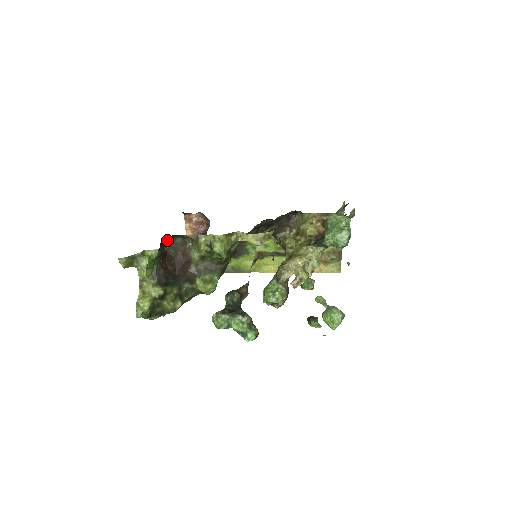
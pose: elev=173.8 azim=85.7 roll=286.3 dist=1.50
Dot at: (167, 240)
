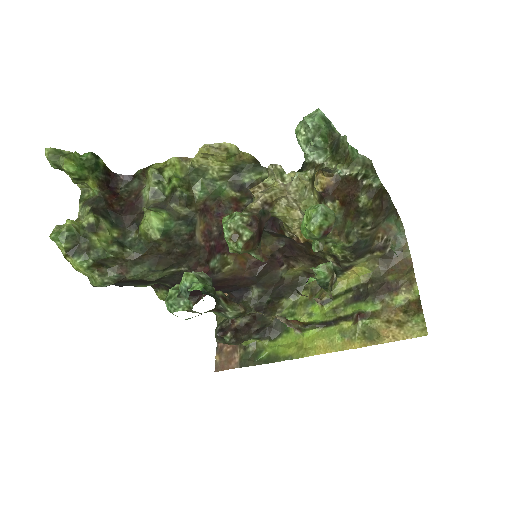
Dot at: (123, 182)
